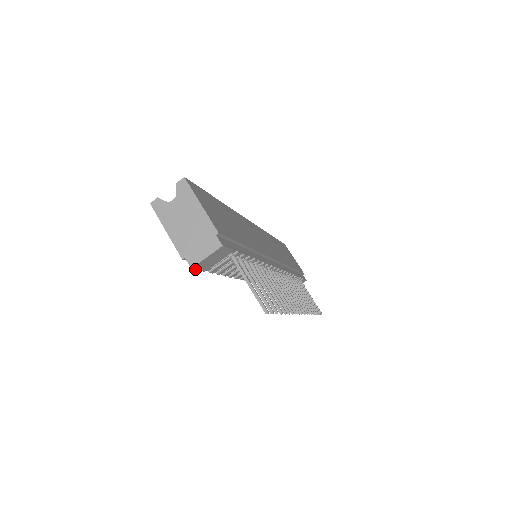
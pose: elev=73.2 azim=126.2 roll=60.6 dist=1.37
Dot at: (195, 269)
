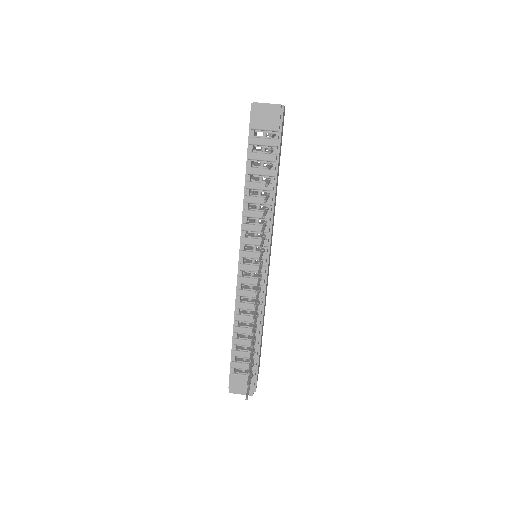
Dot at: (252, 110)
